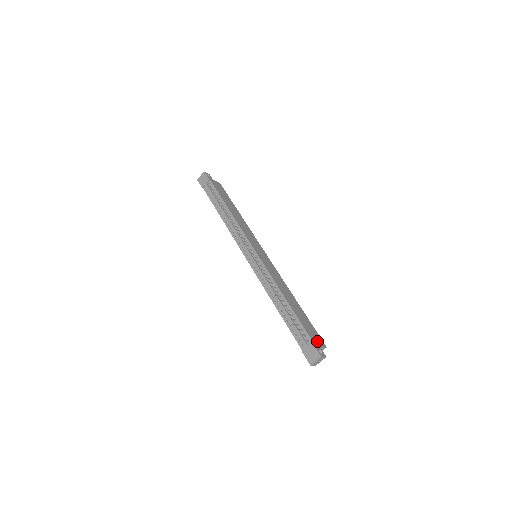
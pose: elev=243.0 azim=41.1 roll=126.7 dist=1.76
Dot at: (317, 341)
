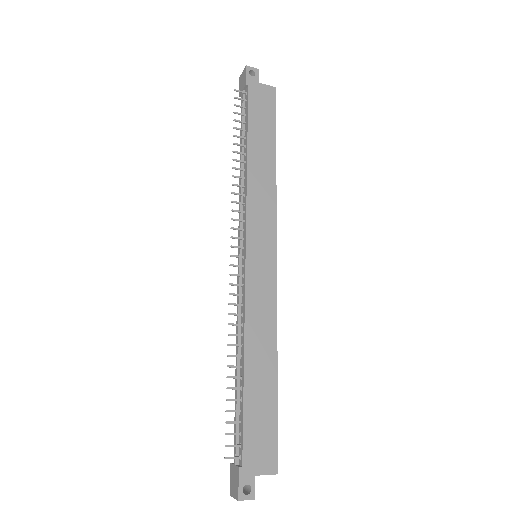
Dot at: (258, 462)
